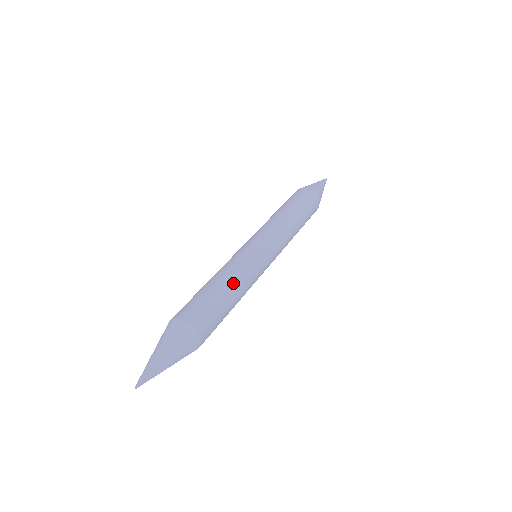
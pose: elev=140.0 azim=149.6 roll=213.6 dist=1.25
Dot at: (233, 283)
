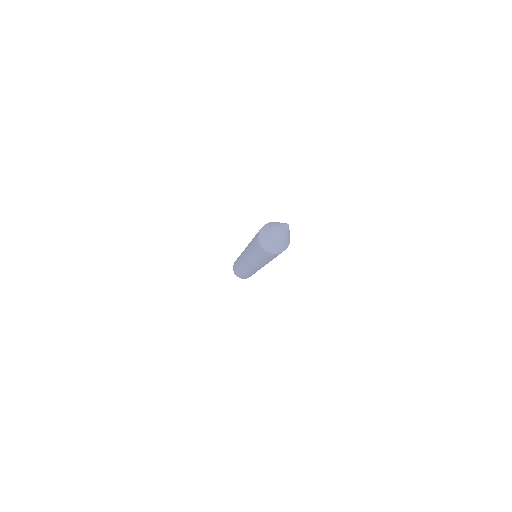
Dot at: occluded
